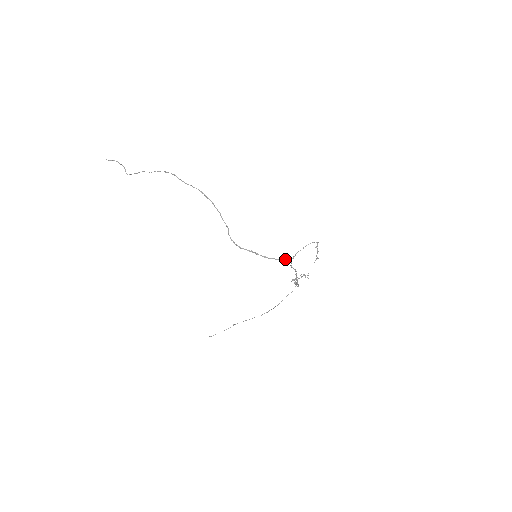
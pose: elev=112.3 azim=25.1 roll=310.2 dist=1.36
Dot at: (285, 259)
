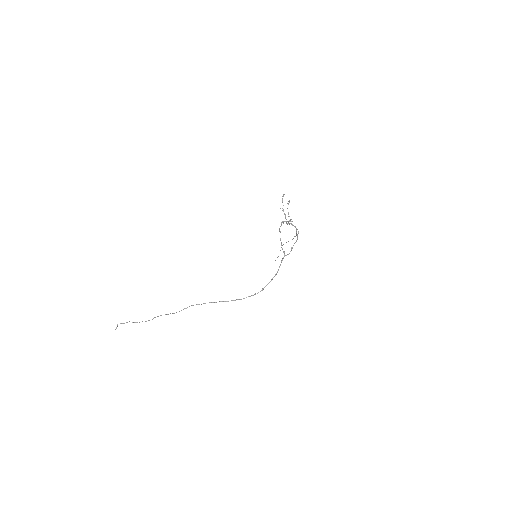
Dot at: (282, 260)
